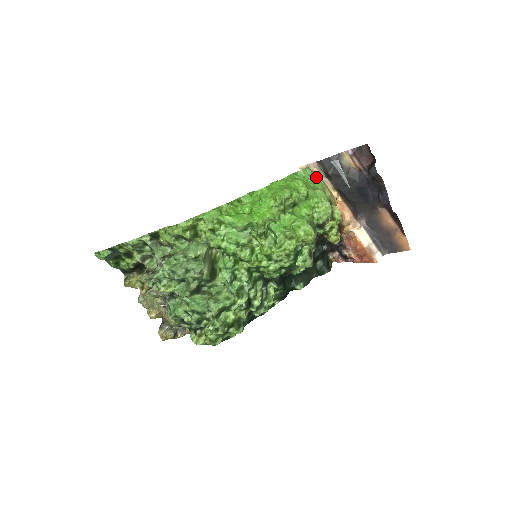
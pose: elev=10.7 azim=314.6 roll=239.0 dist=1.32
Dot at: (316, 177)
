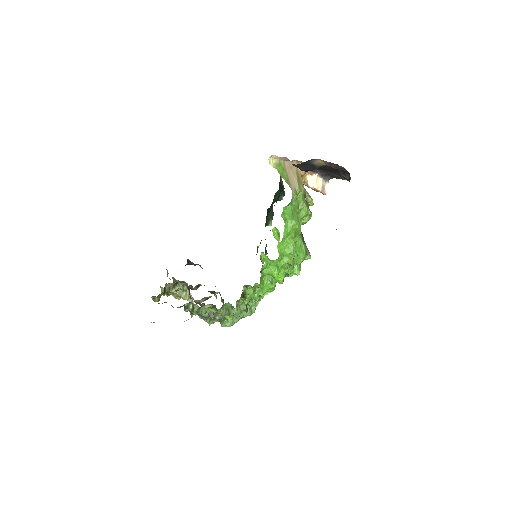
Dot at: (298, 193)
